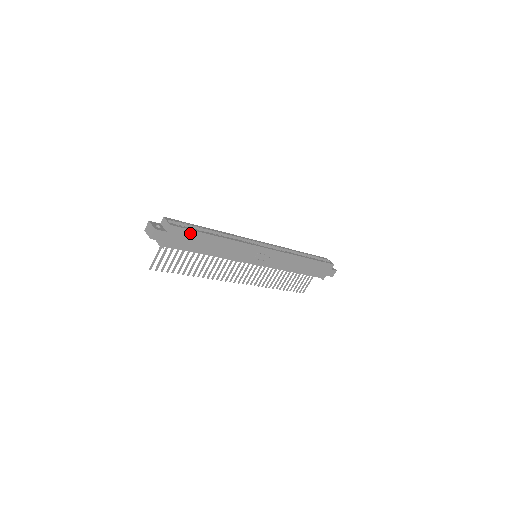
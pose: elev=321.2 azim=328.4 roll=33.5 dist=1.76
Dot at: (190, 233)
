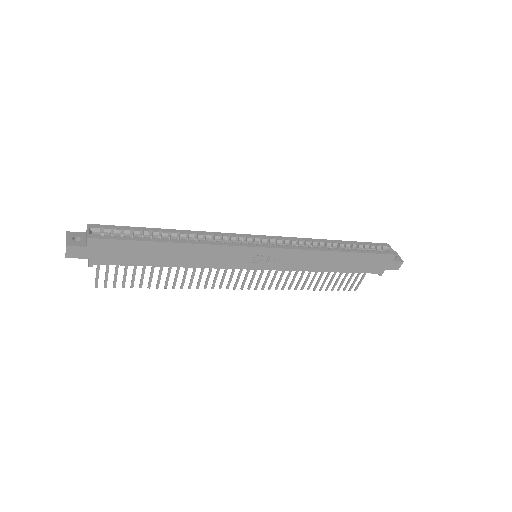
Dot at: (125, 244)
